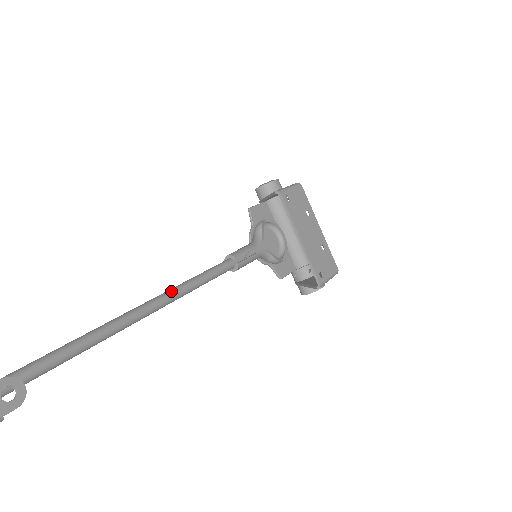
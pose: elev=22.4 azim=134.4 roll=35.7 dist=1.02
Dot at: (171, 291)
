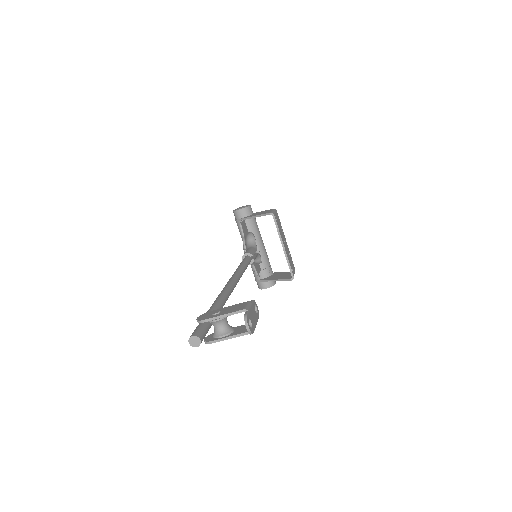
Dot at: (239, 271)
